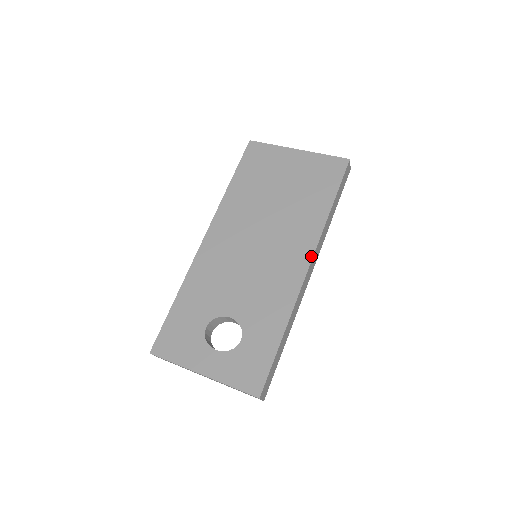
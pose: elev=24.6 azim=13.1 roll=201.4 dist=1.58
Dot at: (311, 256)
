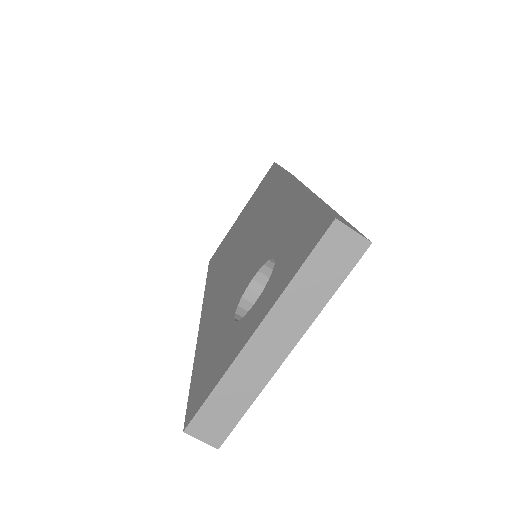
Dot at: (288, 179)
